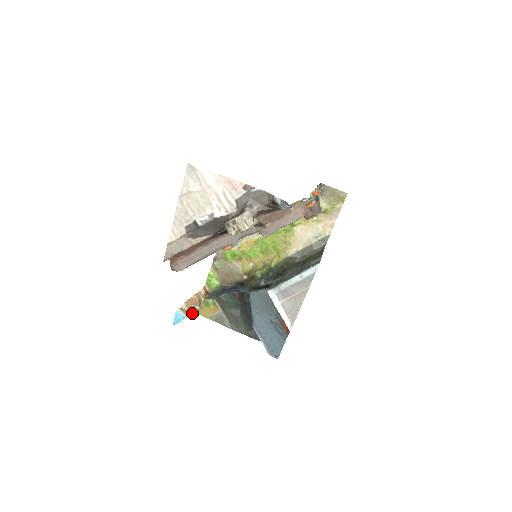
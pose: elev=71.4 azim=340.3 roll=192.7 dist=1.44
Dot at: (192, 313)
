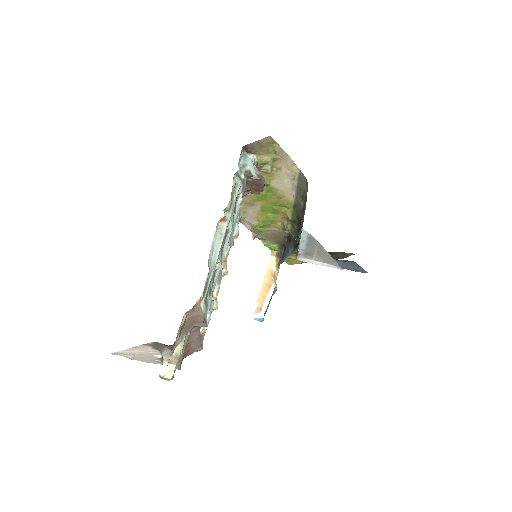
Dot at: occluded
